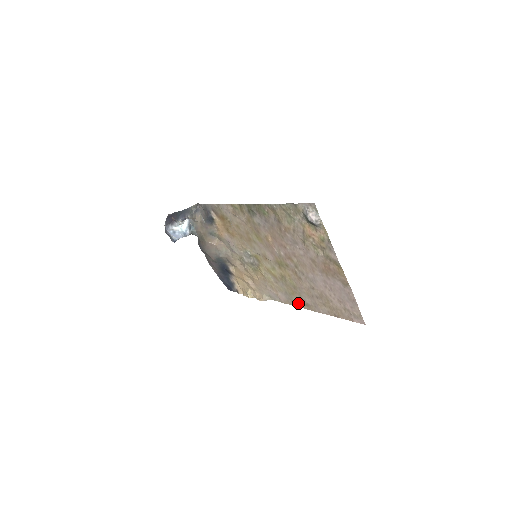
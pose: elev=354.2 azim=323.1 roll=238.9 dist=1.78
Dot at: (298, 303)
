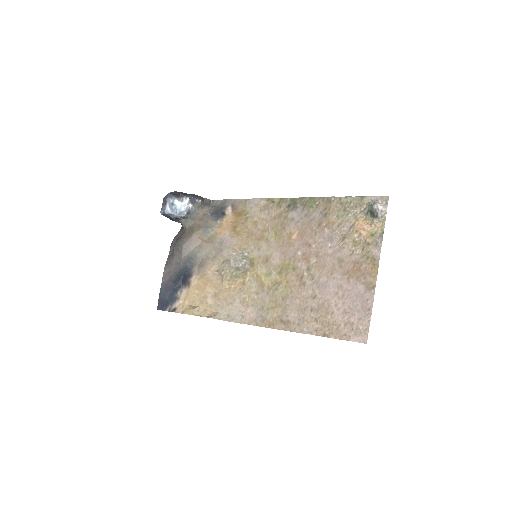
Dot at: (272, 321)
